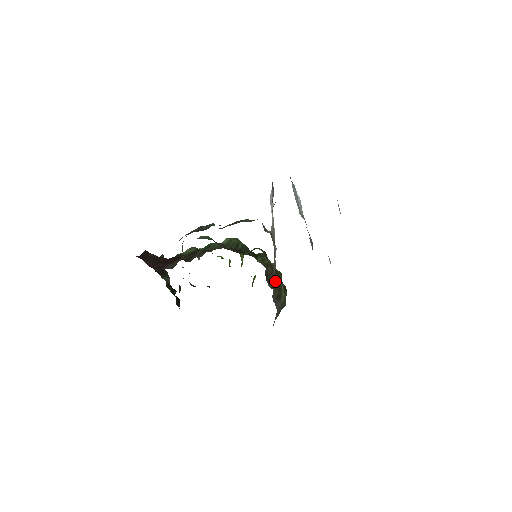
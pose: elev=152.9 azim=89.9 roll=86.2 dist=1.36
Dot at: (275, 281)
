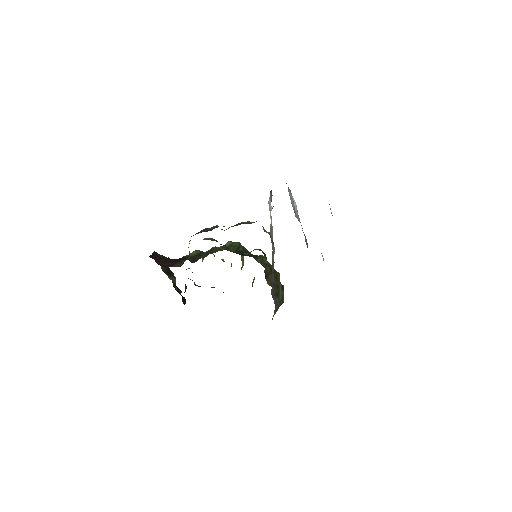
Dot at: occluded
